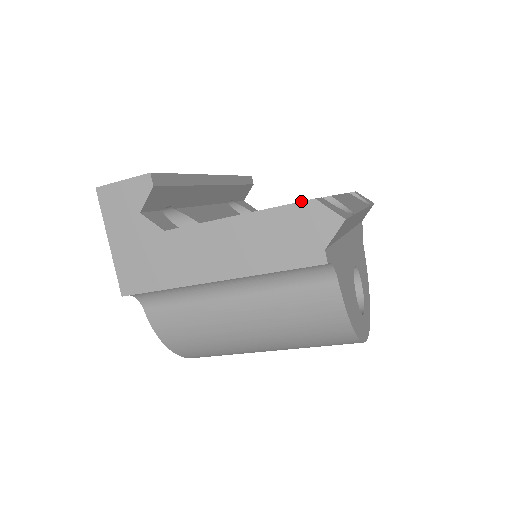
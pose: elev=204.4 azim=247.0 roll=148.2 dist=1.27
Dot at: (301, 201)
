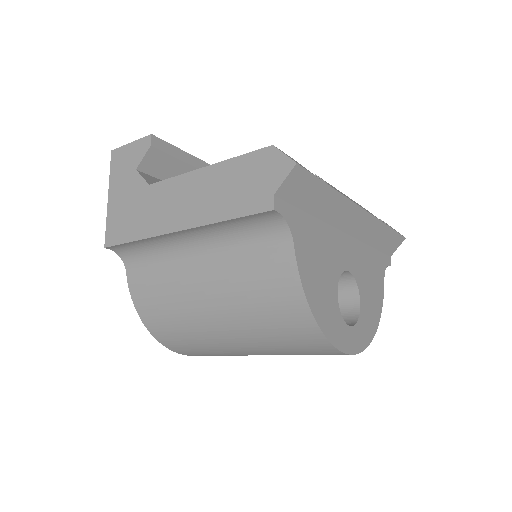
Dot at: (261, 148)
